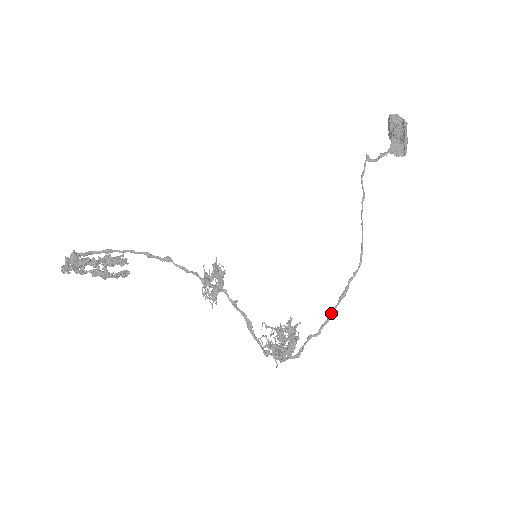
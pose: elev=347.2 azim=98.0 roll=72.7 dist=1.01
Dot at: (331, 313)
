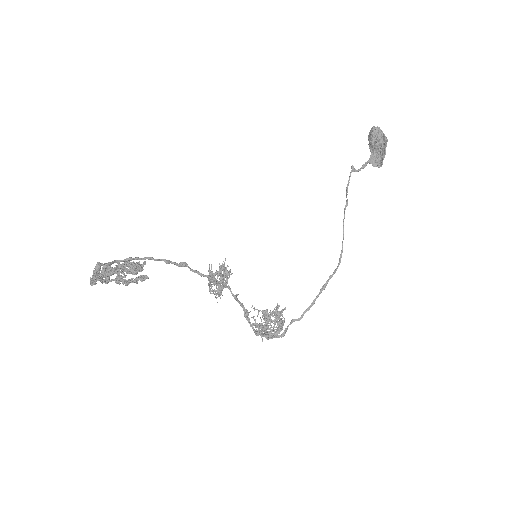
Dot at: (313, 302)
